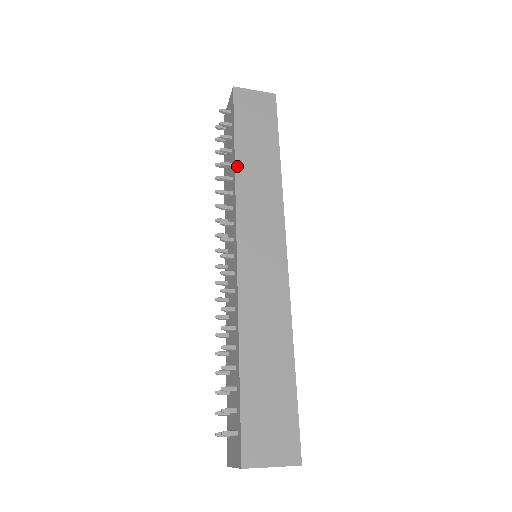
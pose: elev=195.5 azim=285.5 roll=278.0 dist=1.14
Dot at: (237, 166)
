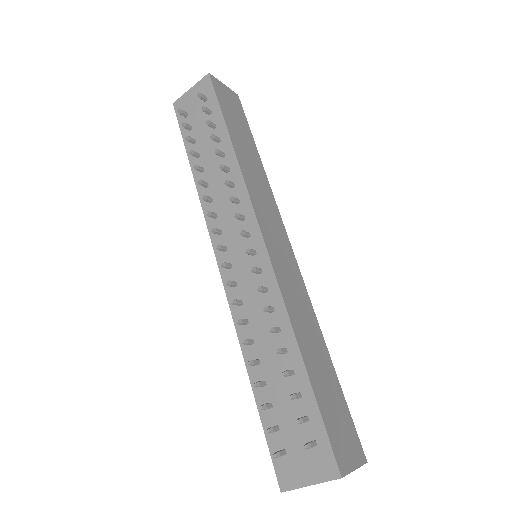
Dot at: (238, 157)
